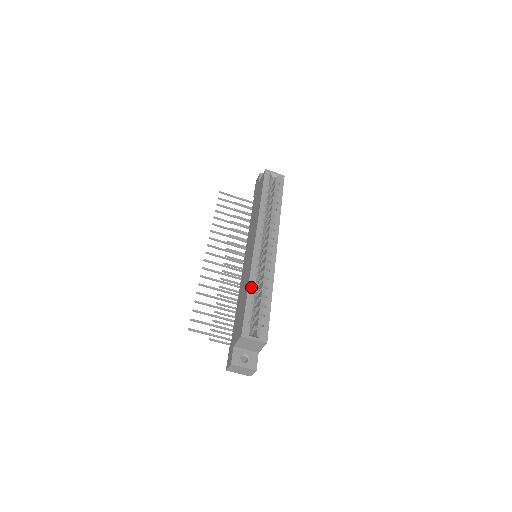
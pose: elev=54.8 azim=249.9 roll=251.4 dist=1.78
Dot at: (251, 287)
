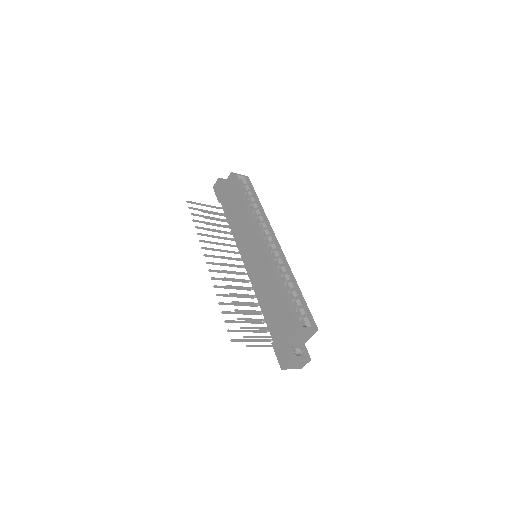
Dot at: (281, 283)
